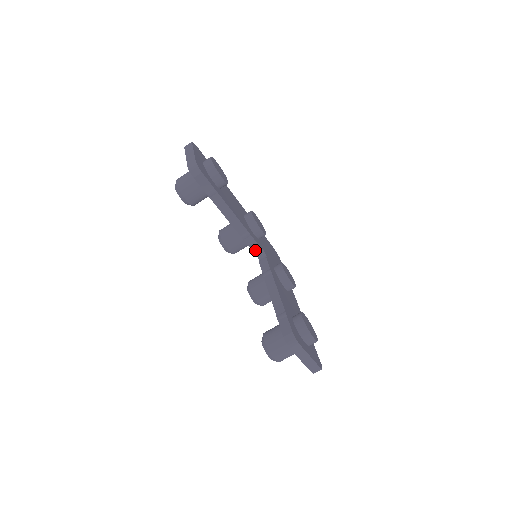
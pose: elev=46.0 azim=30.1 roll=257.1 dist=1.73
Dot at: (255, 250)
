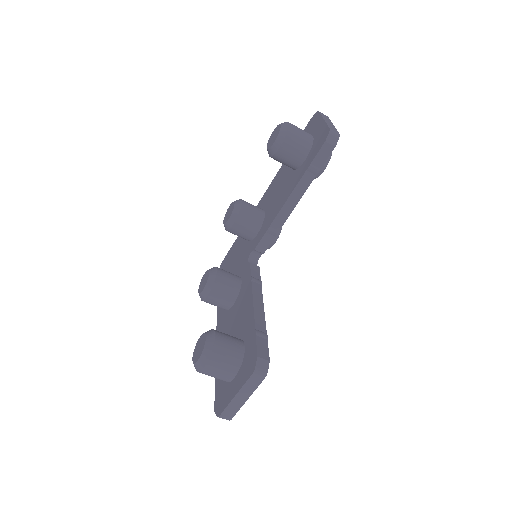
Dot at: (256, 250)
